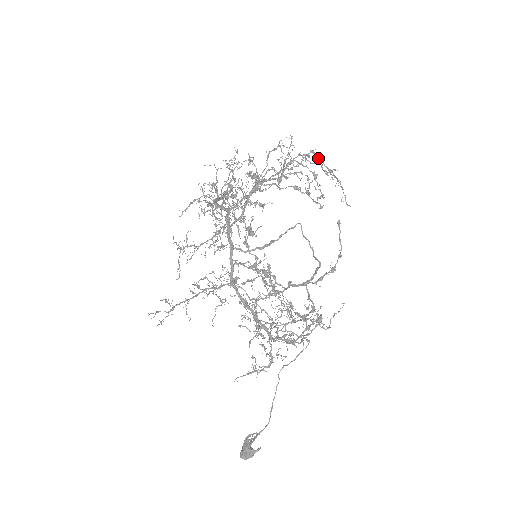
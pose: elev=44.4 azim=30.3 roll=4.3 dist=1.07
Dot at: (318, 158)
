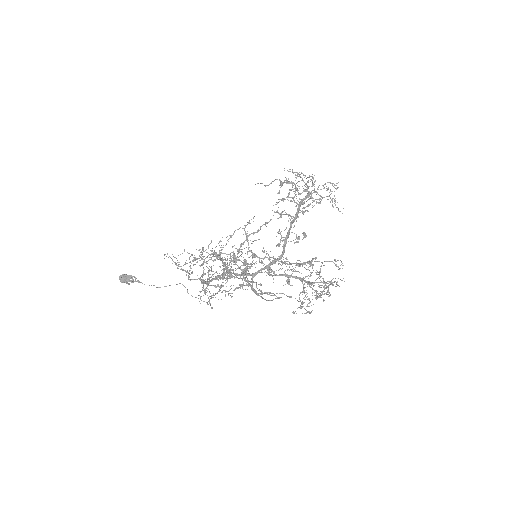
Dot at: (335, 281)
